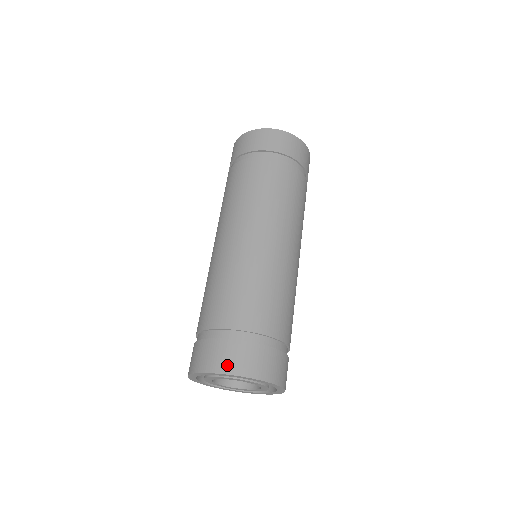
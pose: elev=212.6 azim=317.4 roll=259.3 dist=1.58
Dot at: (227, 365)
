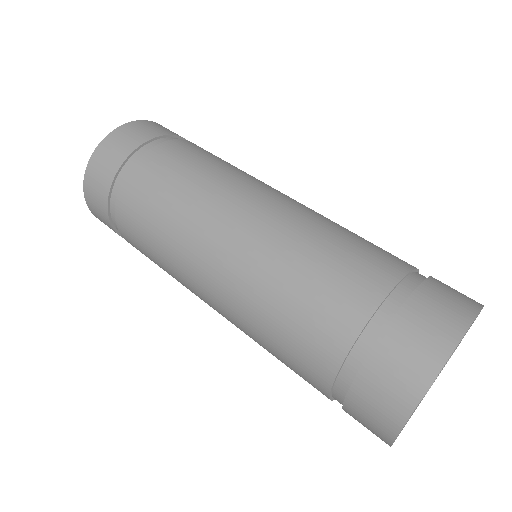
Dot at: (464, 304)
